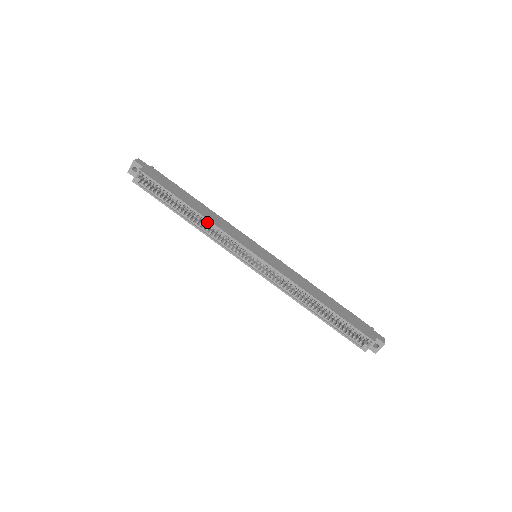
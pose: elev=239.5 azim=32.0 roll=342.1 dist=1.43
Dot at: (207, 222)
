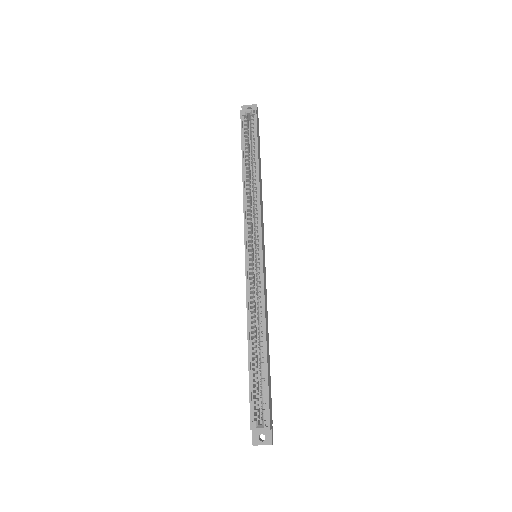
Dot at: (256, 190)
